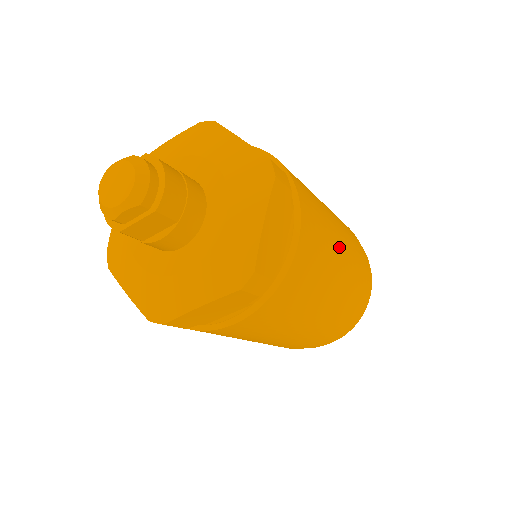
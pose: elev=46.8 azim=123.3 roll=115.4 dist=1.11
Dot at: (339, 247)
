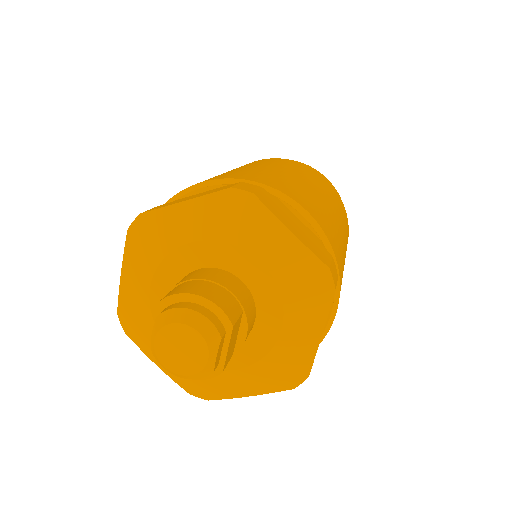
Dot at: (302, 180)
